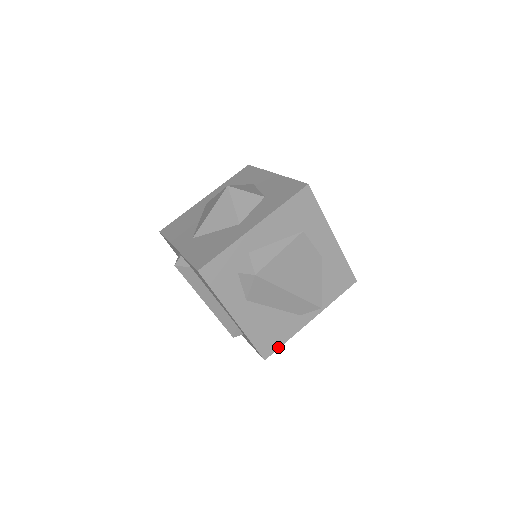
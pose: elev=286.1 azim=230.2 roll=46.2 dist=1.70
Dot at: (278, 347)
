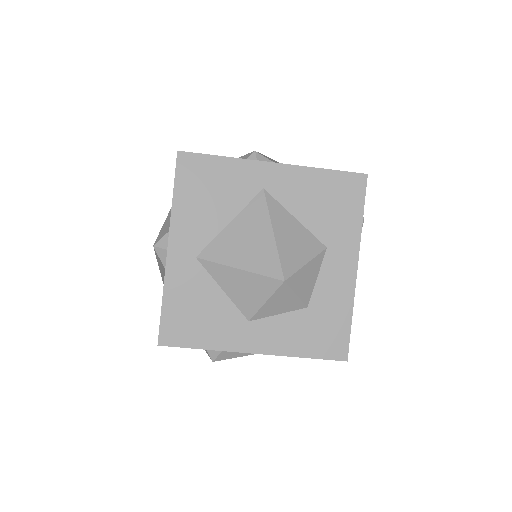
Dot at: occluded
